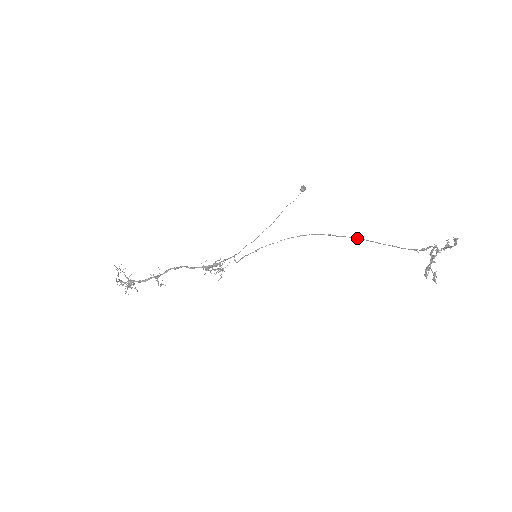
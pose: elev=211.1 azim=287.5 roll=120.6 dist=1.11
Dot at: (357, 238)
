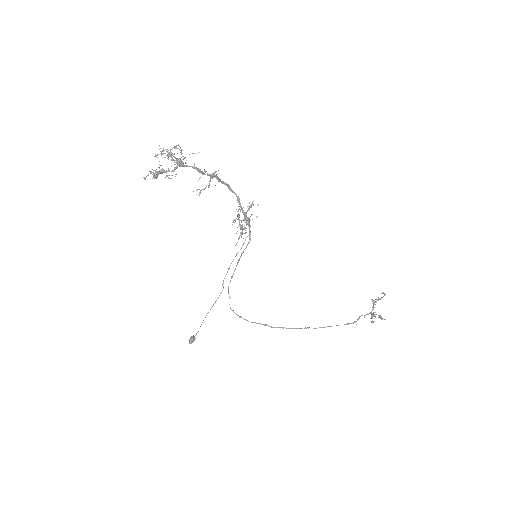
Dot at: occluded
